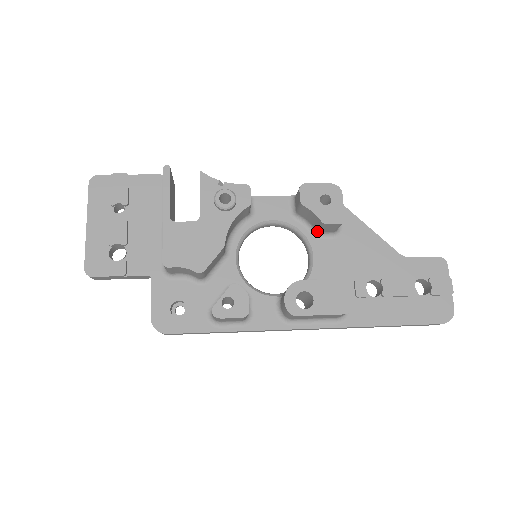
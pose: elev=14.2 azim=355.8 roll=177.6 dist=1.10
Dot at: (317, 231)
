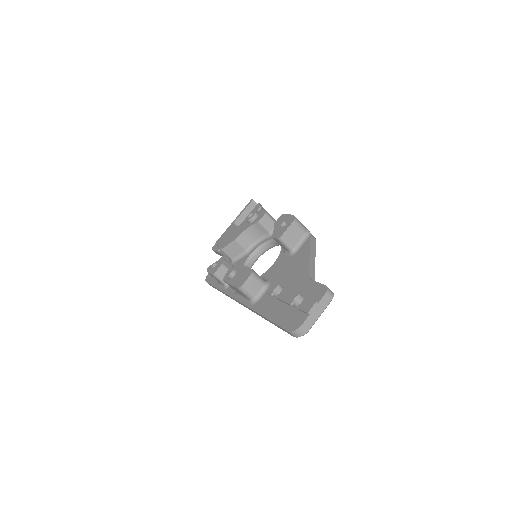
Dot at: occluded
